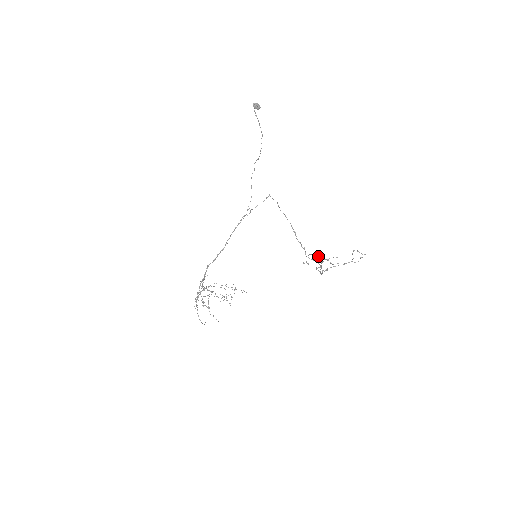
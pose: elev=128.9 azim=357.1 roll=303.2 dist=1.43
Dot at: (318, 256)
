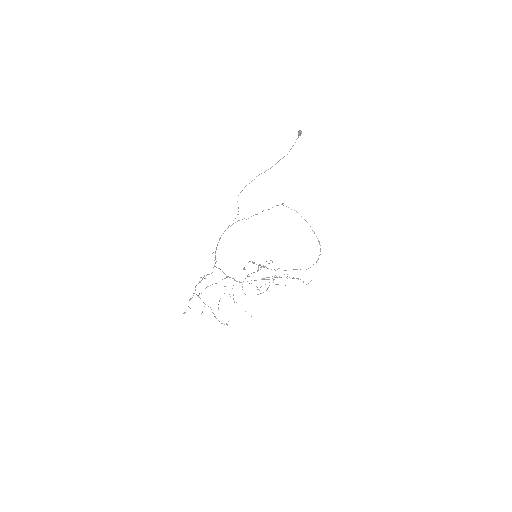
Dot at: (254, 263)
